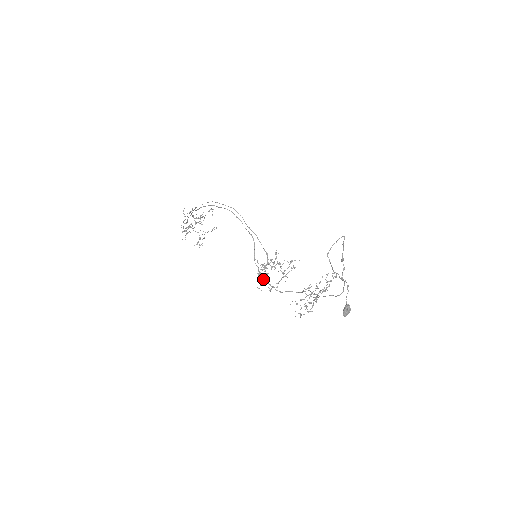
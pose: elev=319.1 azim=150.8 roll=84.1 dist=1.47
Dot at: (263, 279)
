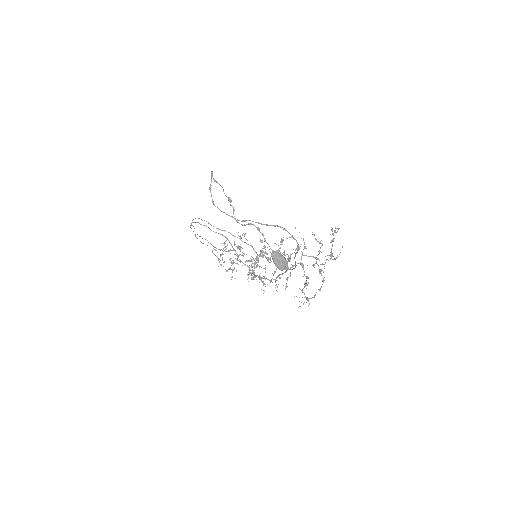
Dot at: occluded
